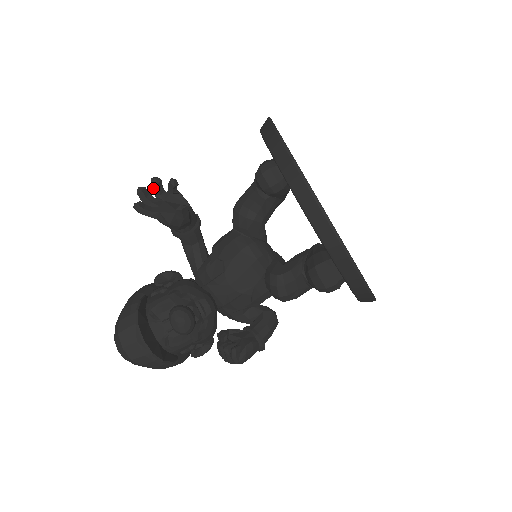
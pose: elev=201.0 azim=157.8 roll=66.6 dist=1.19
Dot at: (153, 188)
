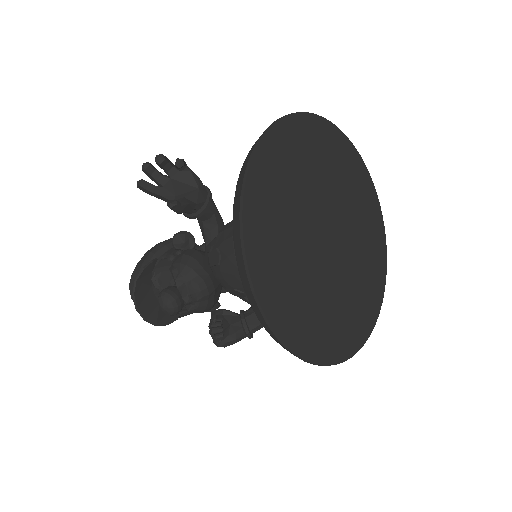
Dot at: (159, 165)
